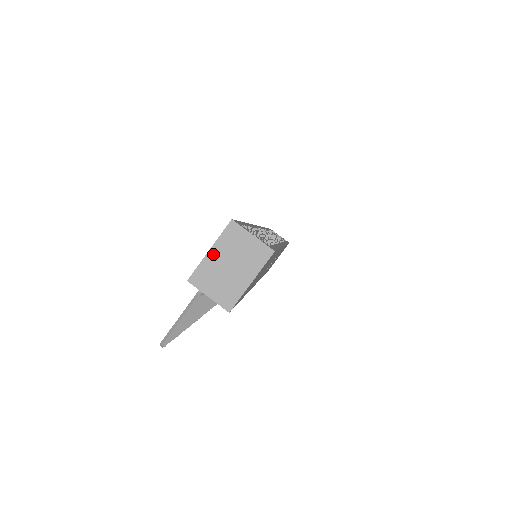
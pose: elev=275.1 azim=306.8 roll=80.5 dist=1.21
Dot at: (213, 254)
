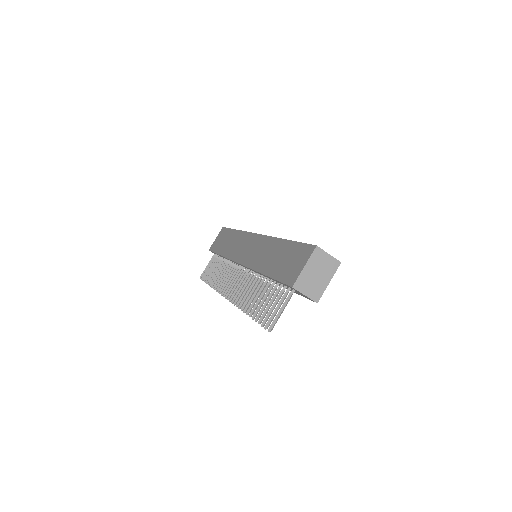
Dot at: (307, 268)
